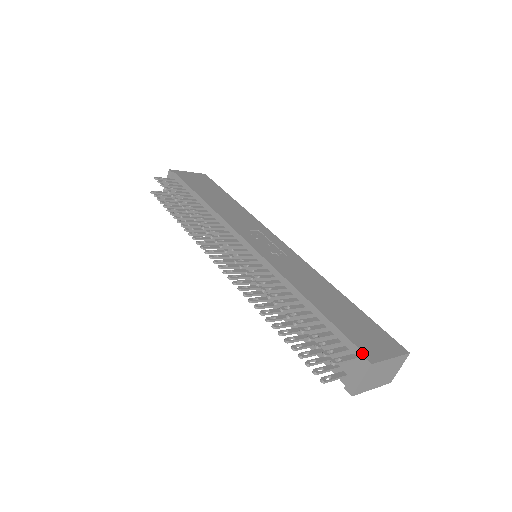
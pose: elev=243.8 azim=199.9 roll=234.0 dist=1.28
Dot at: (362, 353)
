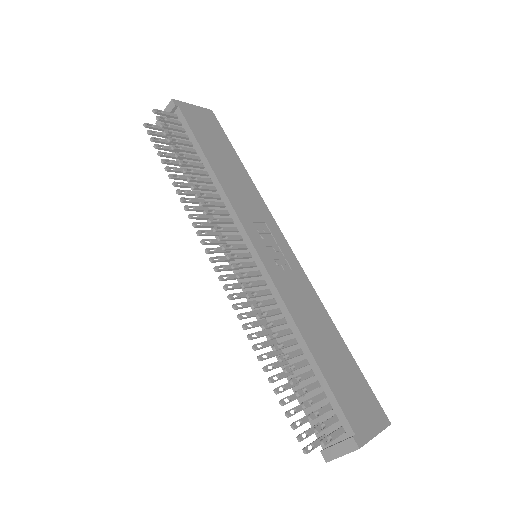
Dot at: (352, 431)
